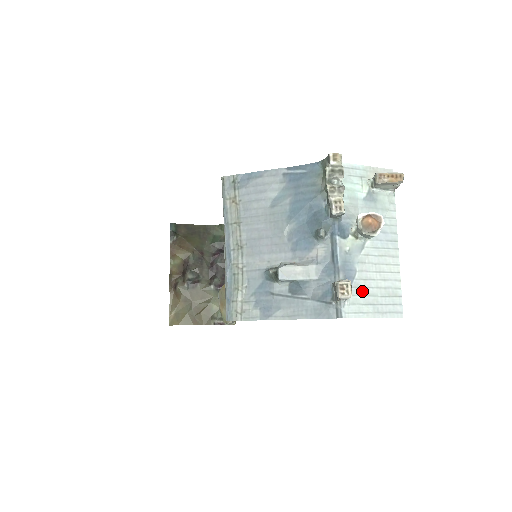
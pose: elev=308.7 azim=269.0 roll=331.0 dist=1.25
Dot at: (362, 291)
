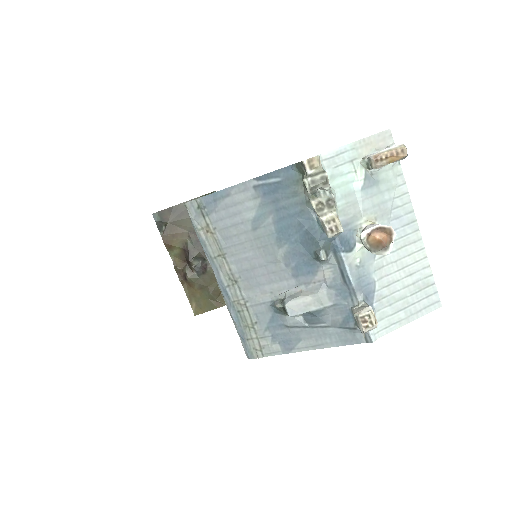
Dot at: (387, 300)
